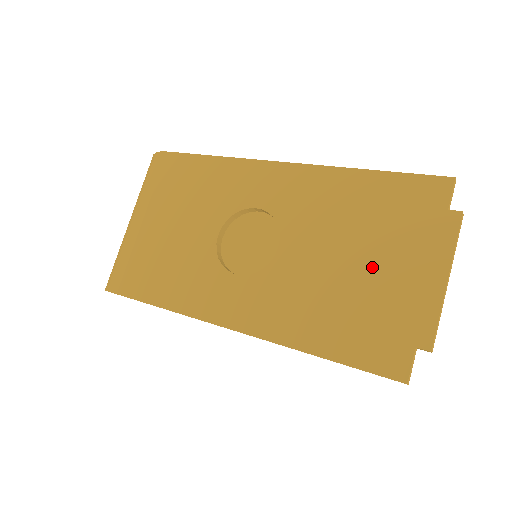
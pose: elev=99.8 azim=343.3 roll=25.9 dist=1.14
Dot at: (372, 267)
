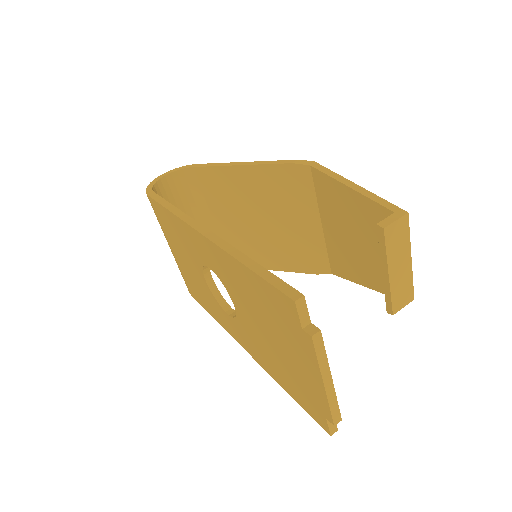
Dot at: (282, 349)
